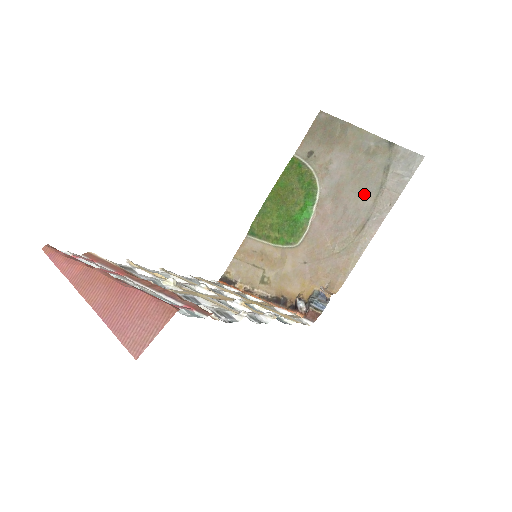
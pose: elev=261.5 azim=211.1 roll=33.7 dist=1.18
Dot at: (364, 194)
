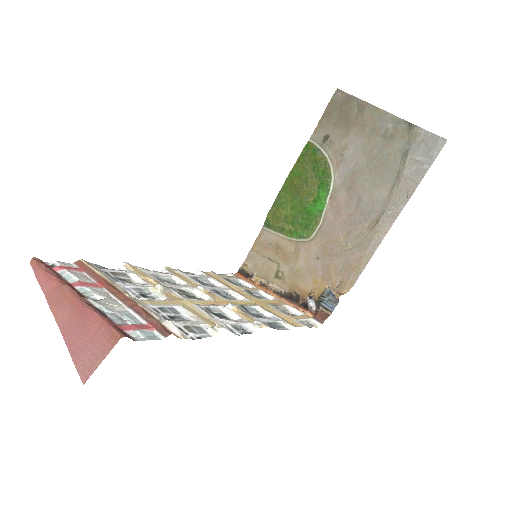
Dot at: (379, 184)
